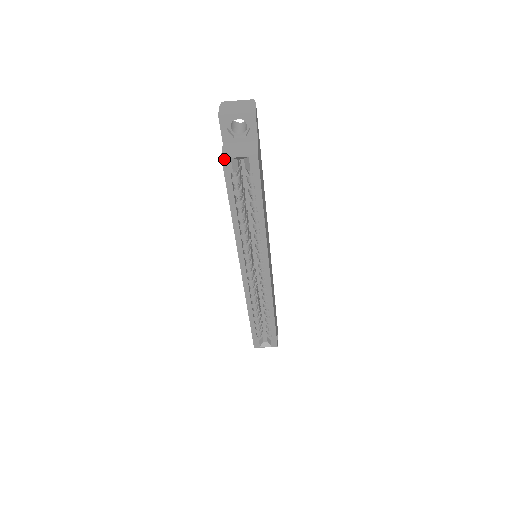
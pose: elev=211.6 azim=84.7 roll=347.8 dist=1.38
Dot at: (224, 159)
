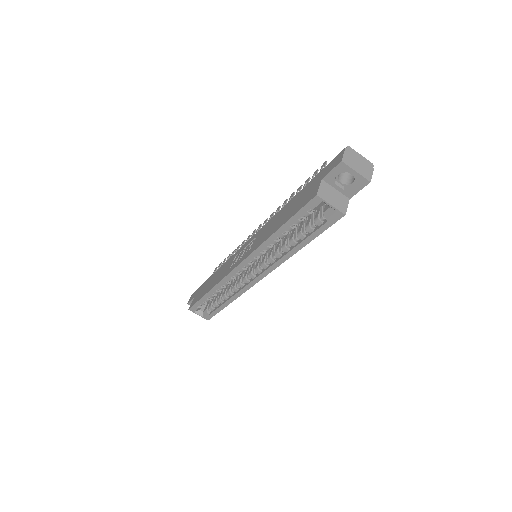
Dot at: (317, 198)
